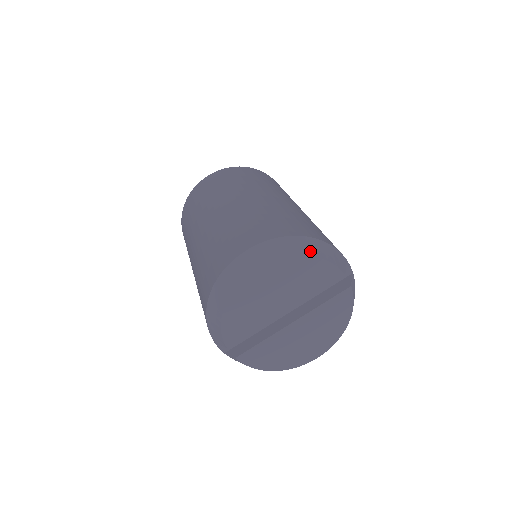
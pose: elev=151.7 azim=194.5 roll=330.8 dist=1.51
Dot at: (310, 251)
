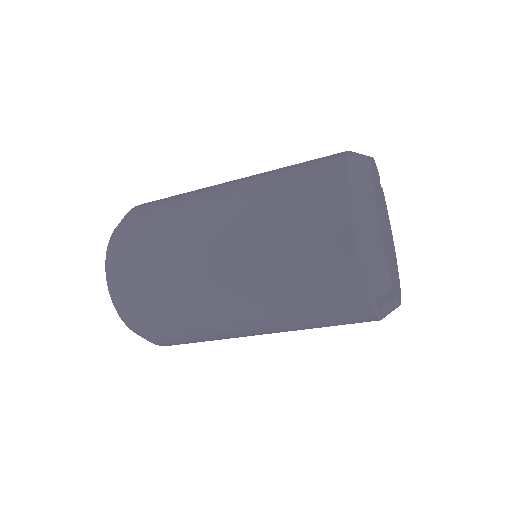
Dot at: occluded
